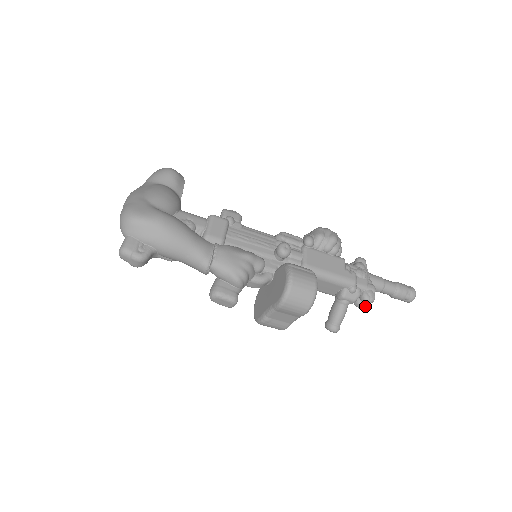
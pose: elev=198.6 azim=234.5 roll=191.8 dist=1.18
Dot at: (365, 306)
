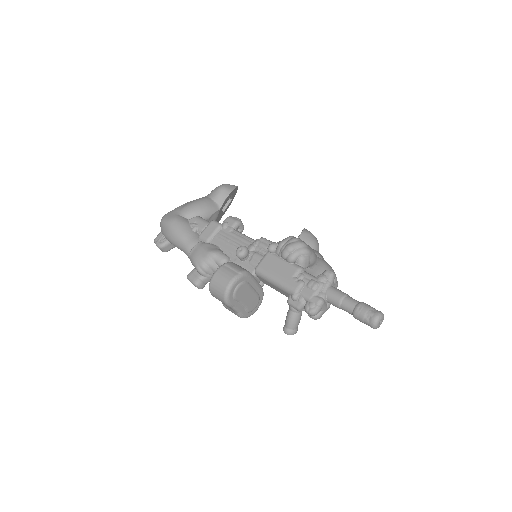
Dot at: (313, 317)
